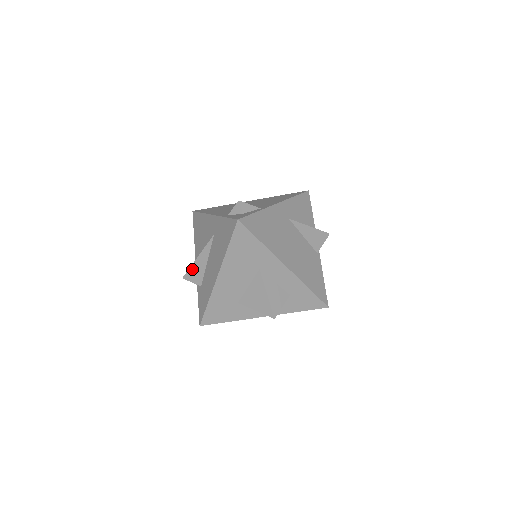
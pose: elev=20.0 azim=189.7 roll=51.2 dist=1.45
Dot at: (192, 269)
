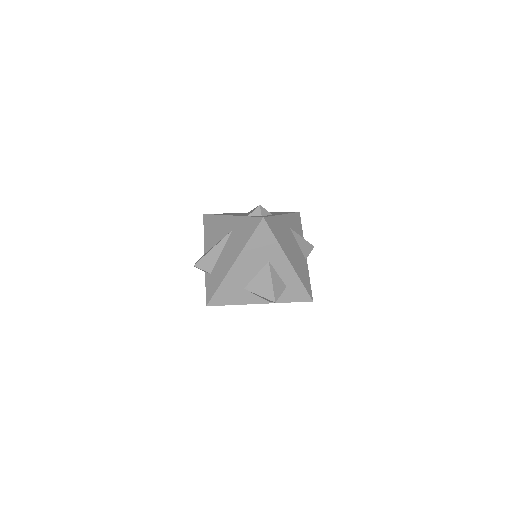
Dot at: (205, 258)
